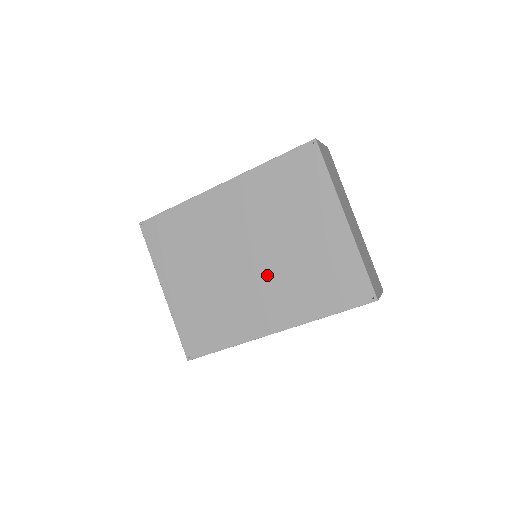
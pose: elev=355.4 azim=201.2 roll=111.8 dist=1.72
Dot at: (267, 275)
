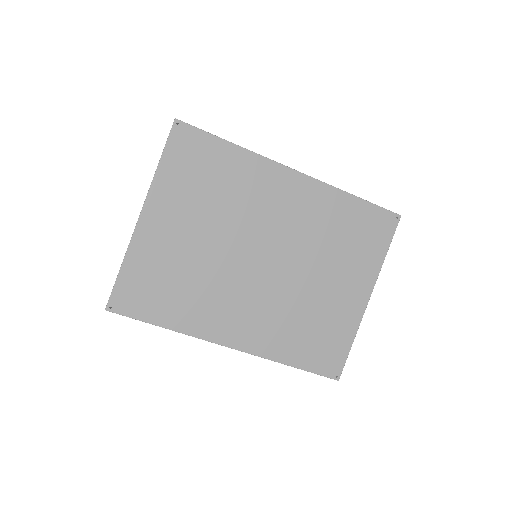
Dot at: (269, 291)
